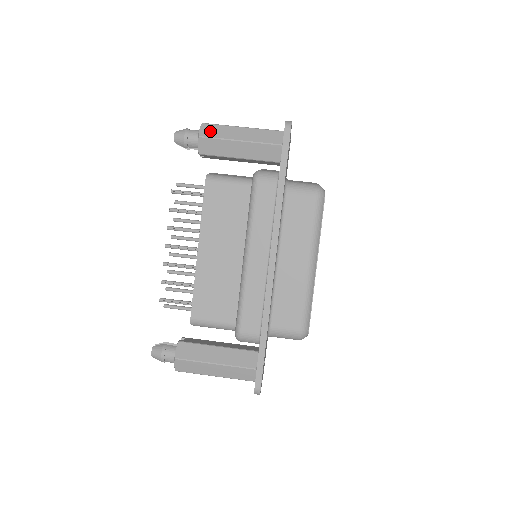
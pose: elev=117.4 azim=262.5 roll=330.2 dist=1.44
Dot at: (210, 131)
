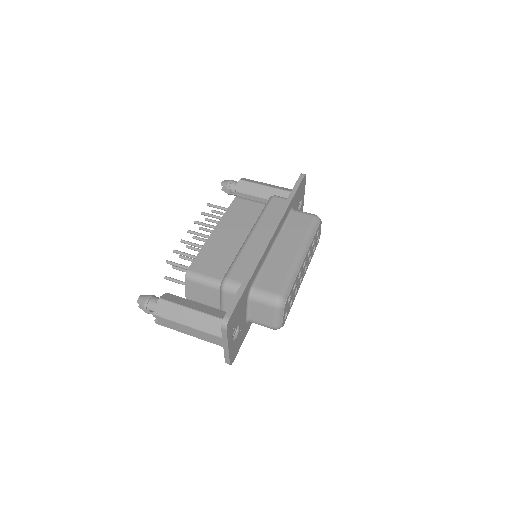
Dot at: (248, 180)
